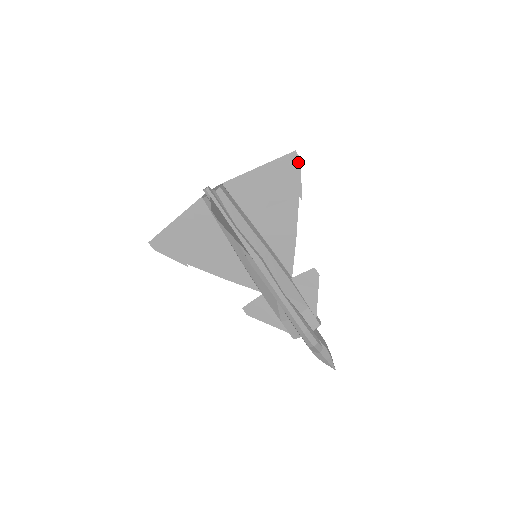
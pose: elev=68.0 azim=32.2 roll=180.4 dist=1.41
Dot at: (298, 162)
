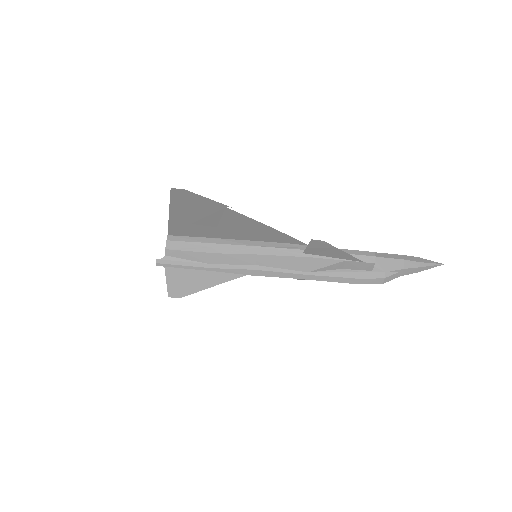
Dot at: (186, 192)
